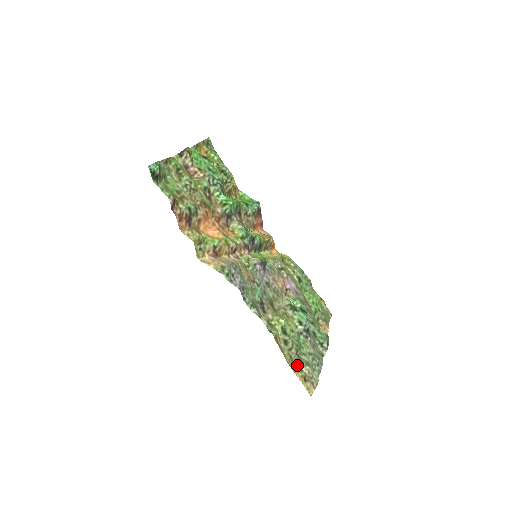
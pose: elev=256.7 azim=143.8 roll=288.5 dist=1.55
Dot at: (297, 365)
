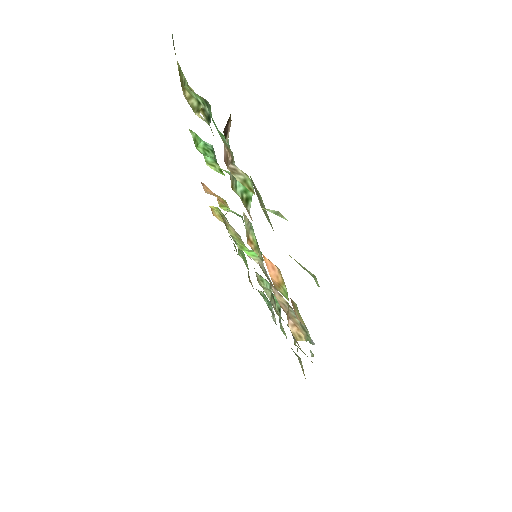
Dot at: (301, 366)
